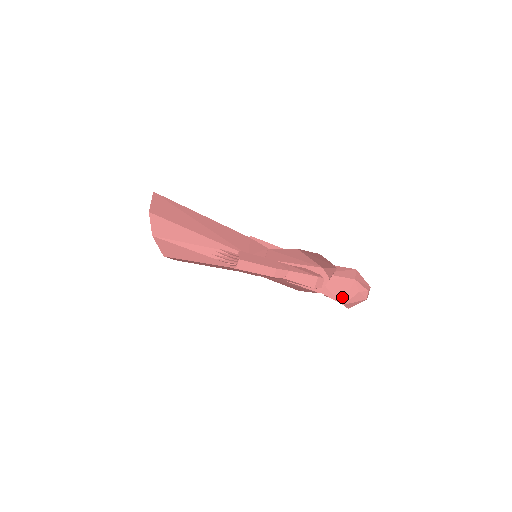
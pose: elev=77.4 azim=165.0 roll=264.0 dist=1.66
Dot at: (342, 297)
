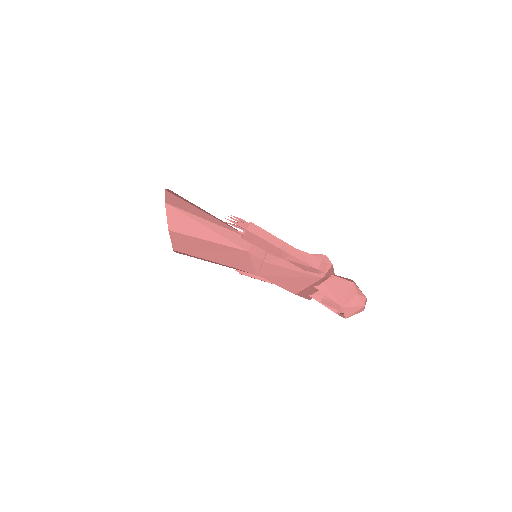
Dot at: (341, 298)
